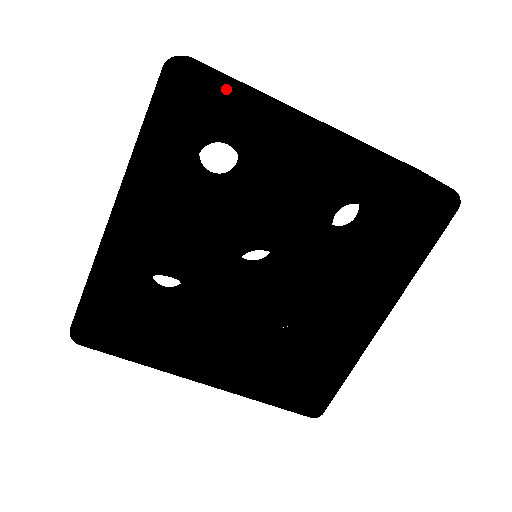
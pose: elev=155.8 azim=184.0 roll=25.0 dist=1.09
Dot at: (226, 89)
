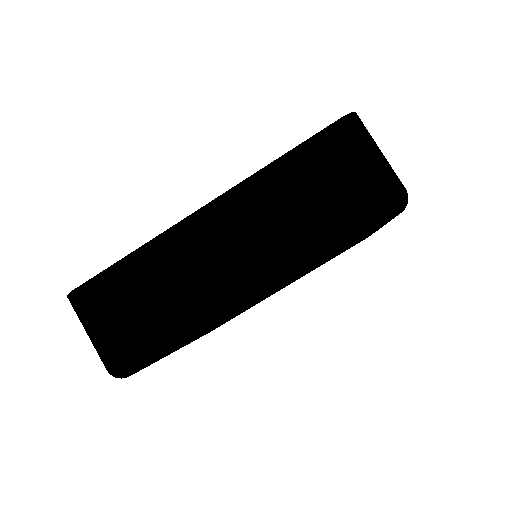
Dot at: (162, 354)
